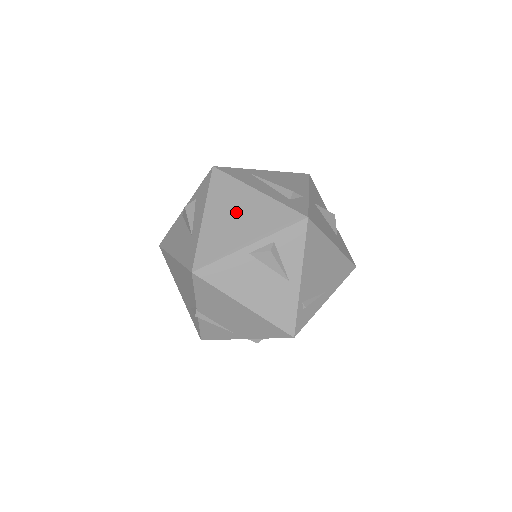
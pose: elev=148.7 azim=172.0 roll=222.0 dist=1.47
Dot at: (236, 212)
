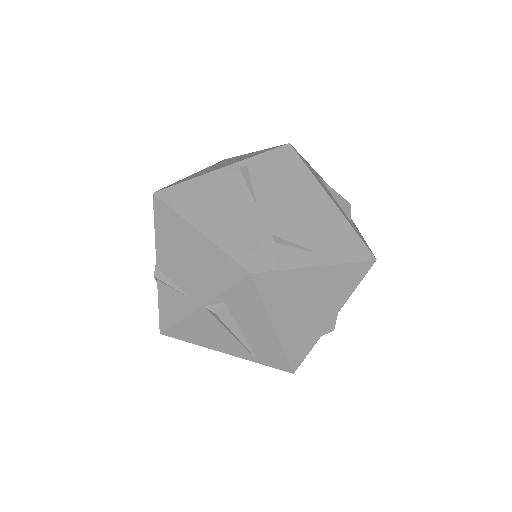
Dot at: (224, 163)
